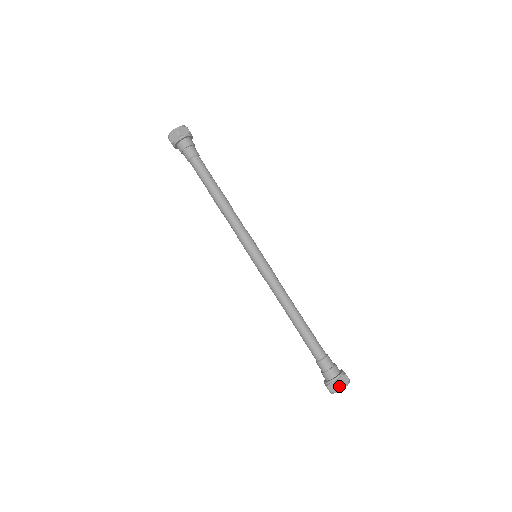
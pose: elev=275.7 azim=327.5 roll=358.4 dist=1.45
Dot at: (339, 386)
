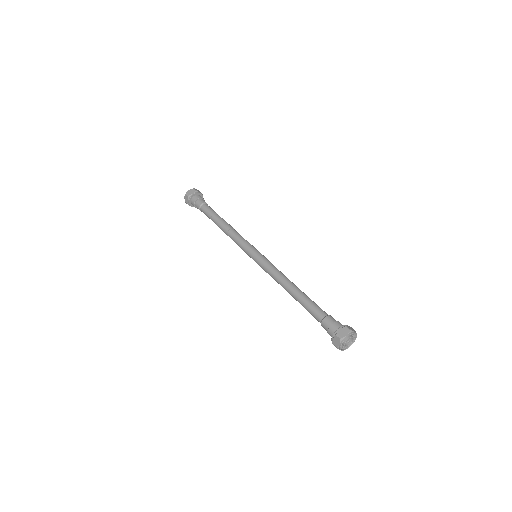
Dot at: (339, 338)
